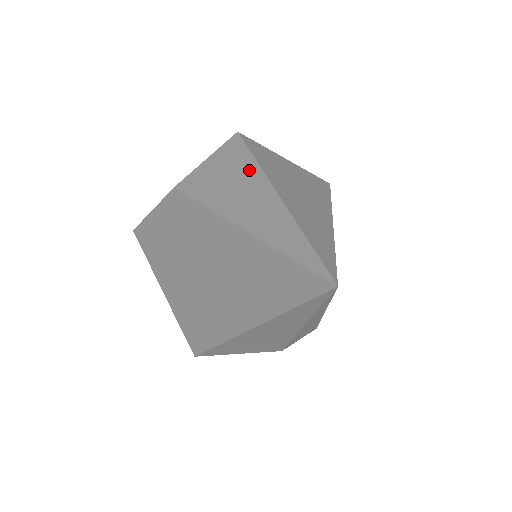
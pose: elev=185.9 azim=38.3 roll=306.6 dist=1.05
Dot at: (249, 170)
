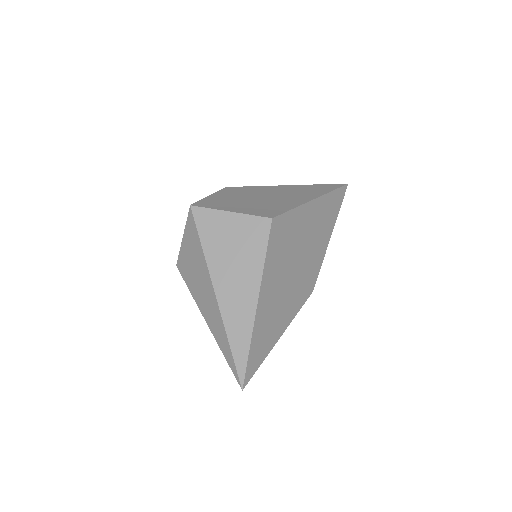
Dot at: (202, 264)
